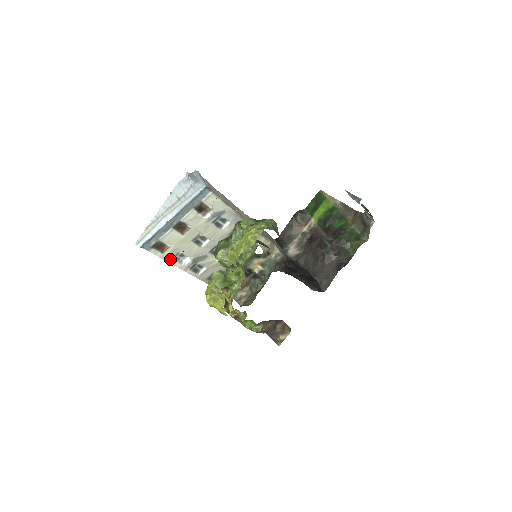
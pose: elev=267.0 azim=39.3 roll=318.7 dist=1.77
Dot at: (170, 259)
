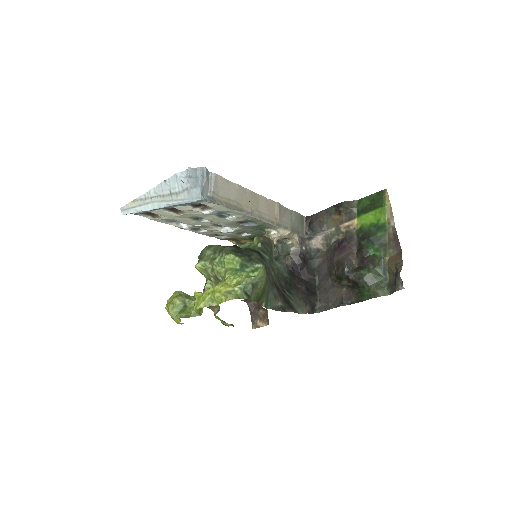
Dot at: (164, 221)
